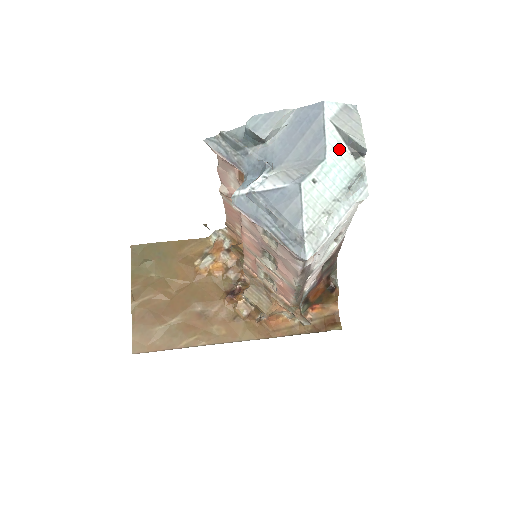
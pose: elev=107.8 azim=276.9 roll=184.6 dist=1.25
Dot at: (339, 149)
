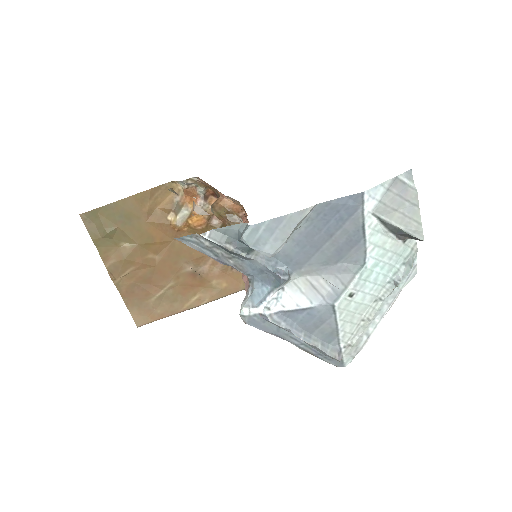
Dot at: (383, 243)
